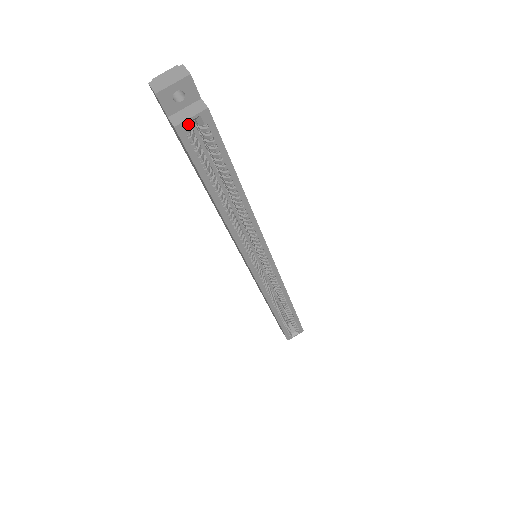
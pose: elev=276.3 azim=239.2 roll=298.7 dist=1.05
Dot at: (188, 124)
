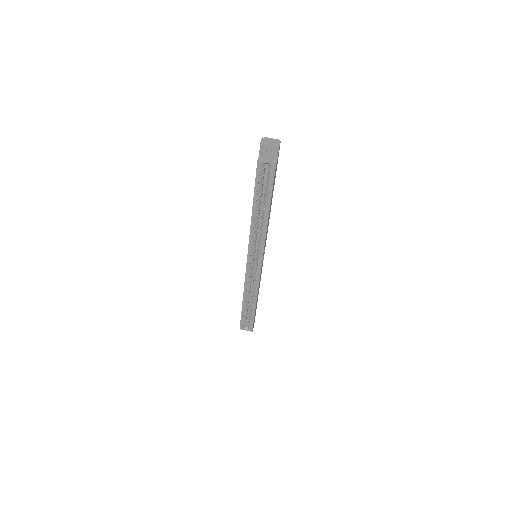
Dot at: (264, 164)
